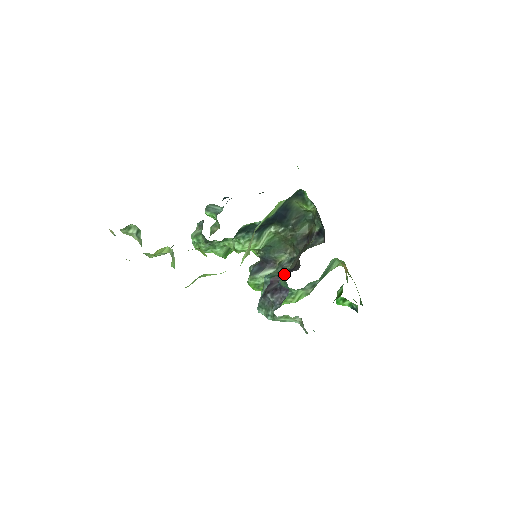
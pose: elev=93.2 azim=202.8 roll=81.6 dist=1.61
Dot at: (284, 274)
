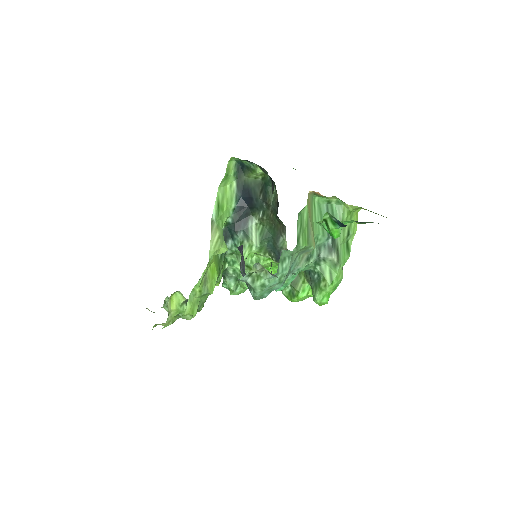
Dot at: occluded
